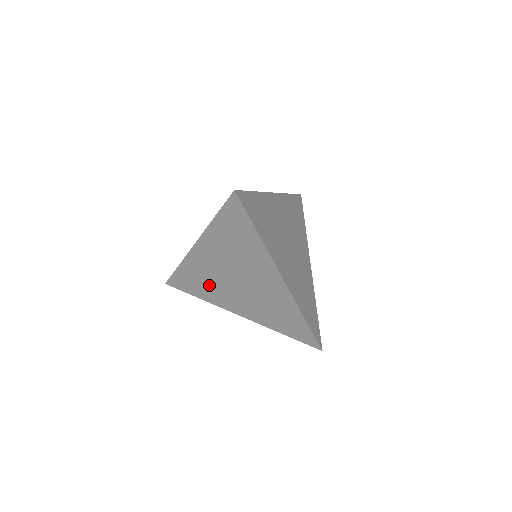
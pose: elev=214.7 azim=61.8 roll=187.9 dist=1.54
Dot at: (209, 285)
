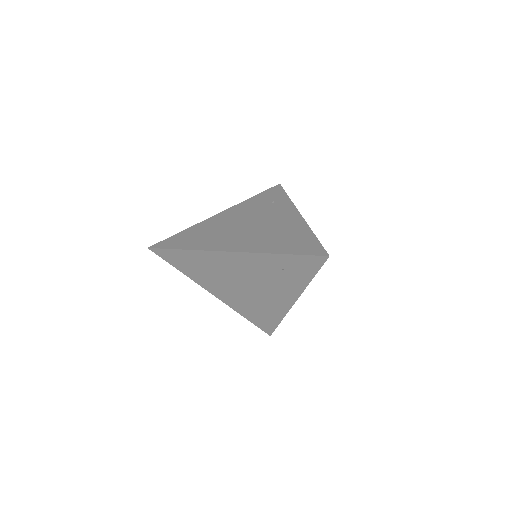
Dot at: (208, 273)
